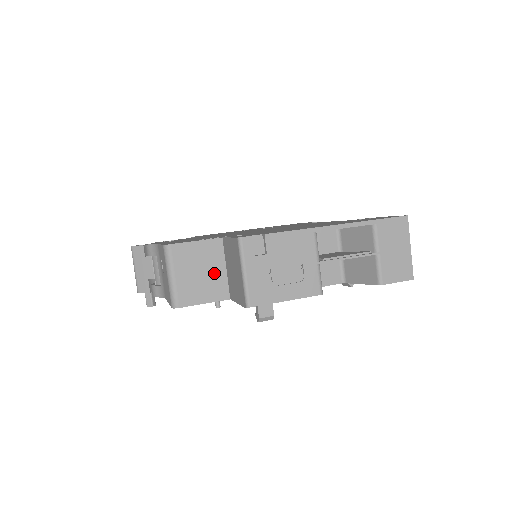
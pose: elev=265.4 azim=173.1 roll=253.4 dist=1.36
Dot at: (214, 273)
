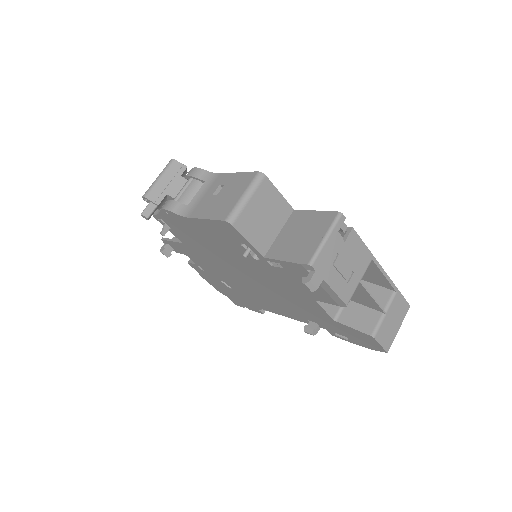
Dot at: (271, 227)
